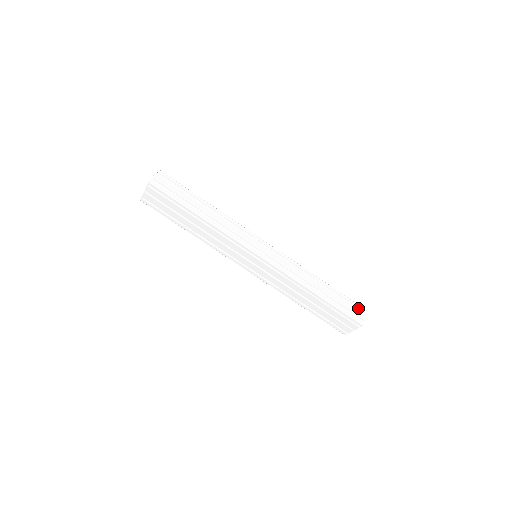
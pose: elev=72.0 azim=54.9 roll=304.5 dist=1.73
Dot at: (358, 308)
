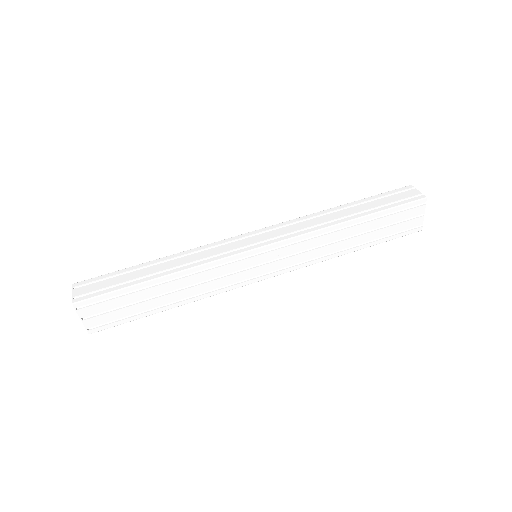
Dot at: (401, 191)
